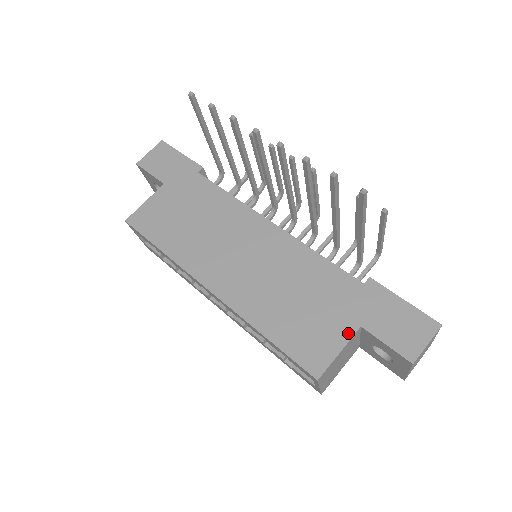
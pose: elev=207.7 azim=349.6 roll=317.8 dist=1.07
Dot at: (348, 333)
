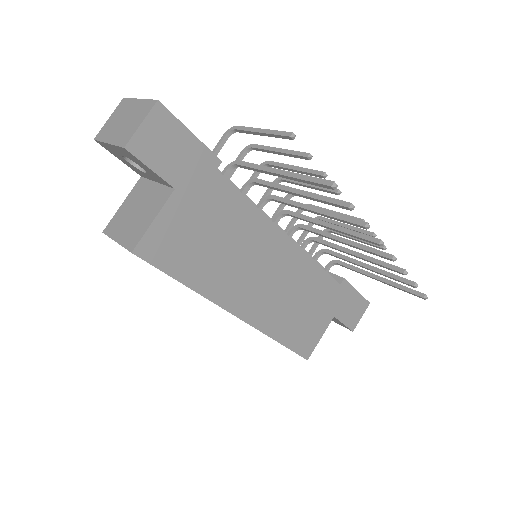
Dot at: (327, 324)
